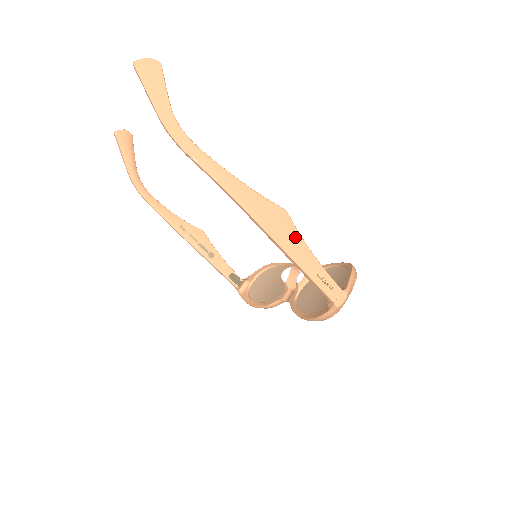
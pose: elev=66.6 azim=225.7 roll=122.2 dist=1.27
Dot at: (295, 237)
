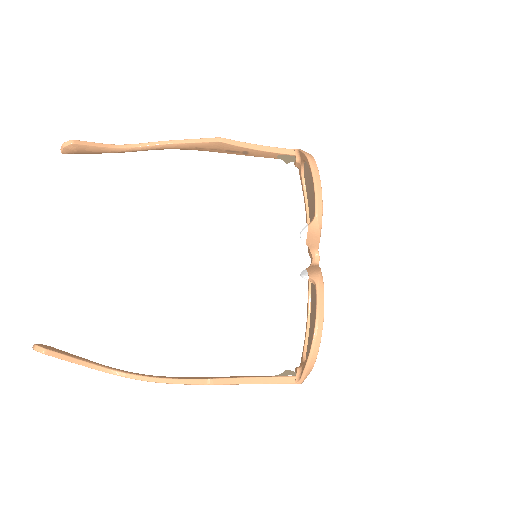
Dot at: (231, 384)
